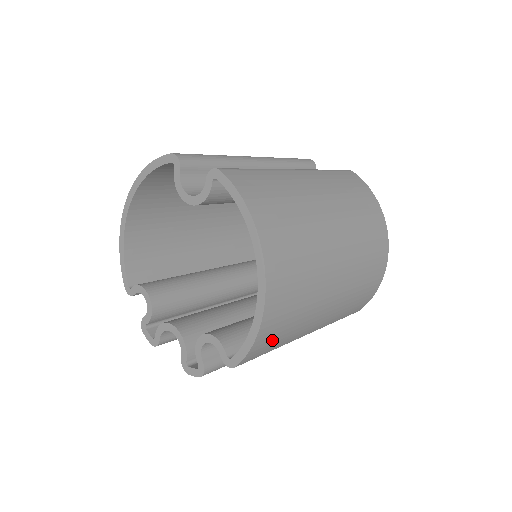
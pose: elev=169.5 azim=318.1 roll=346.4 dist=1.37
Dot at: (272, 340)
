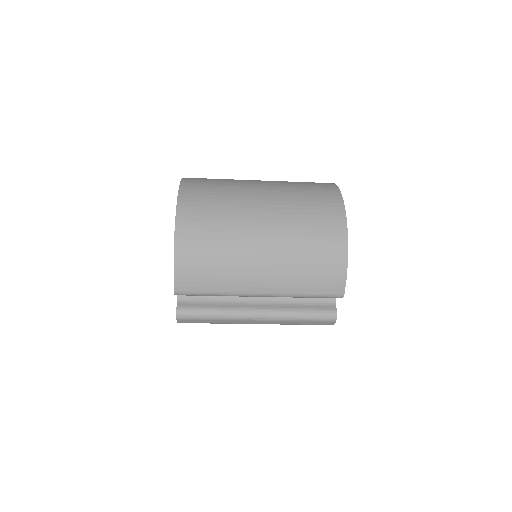
Dot at: (198, 272)
